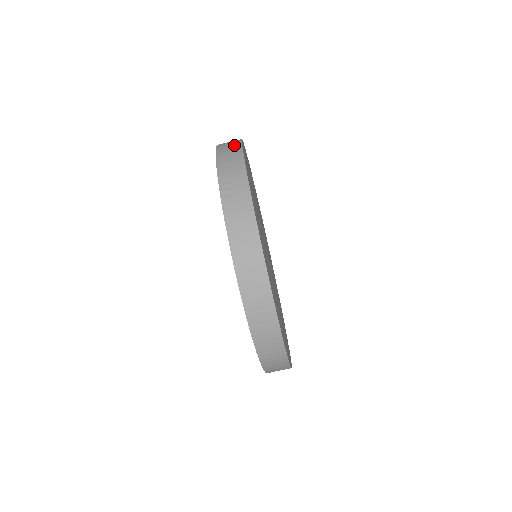
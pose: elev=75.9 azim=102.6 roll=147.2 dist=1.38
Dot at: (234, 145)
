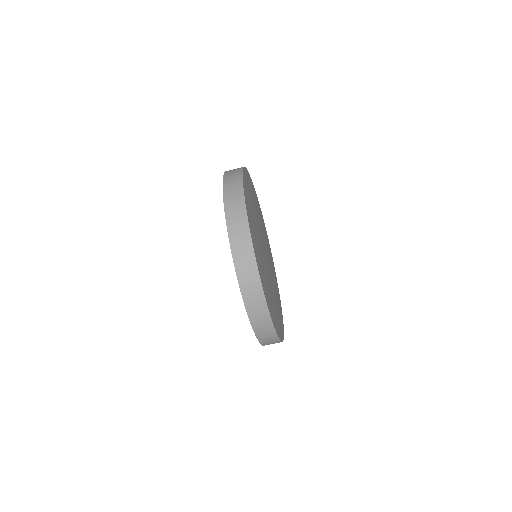
Dot at: (254, 282)
